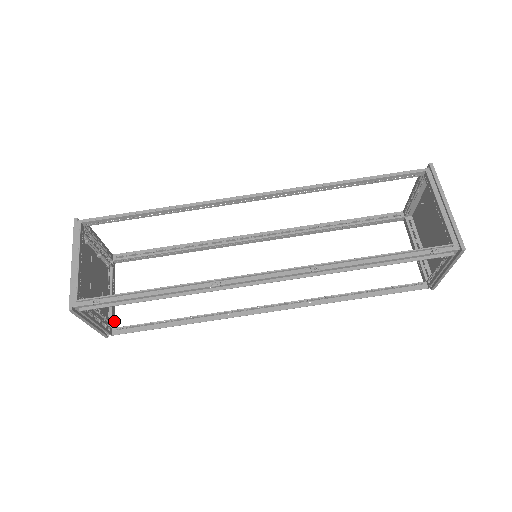
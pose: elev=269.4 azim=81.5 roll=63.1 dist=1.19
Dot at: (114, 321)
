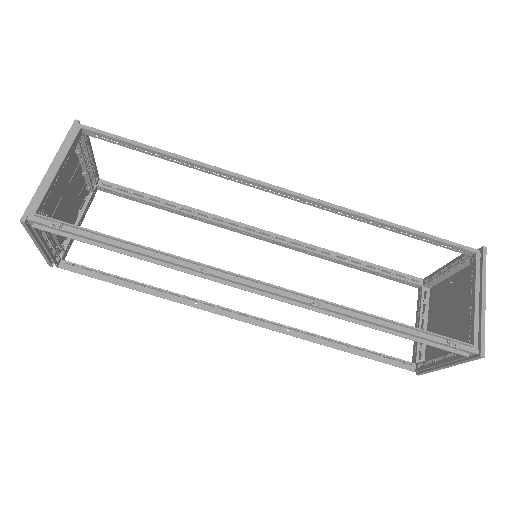
Dot at: (67, 252)
